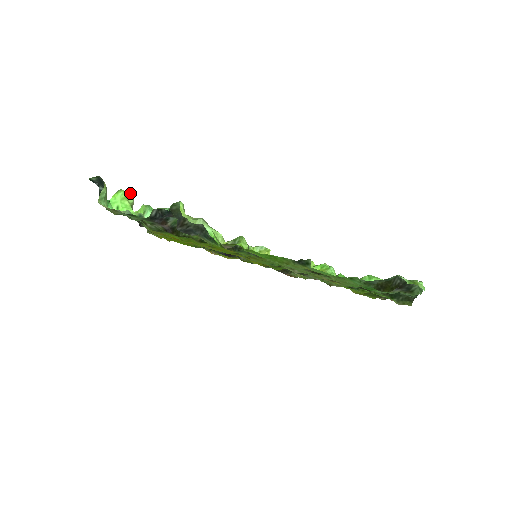
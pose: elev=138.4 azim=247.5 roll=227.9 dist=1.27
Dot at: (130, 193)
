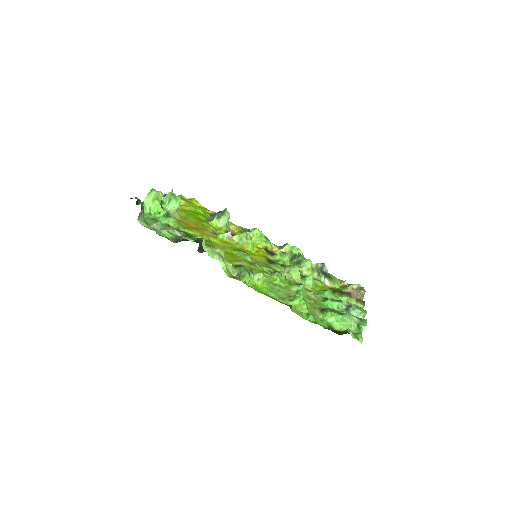
Dot at: (160, 192)
